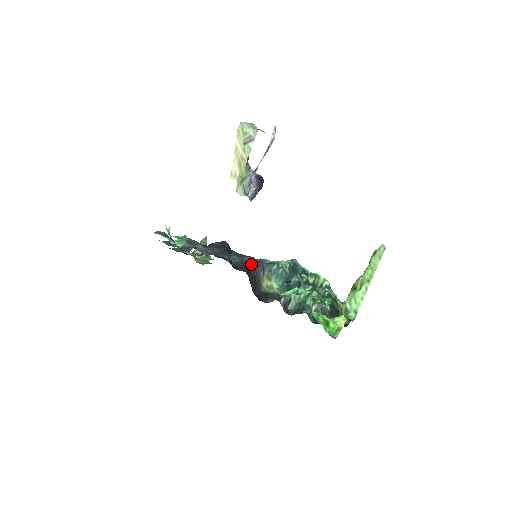
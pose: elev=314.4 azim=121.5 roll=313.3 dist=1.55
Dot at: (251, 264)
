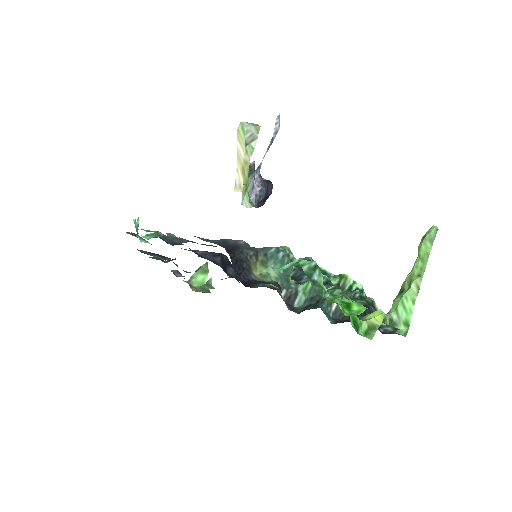
Dot at: (237, 246)
